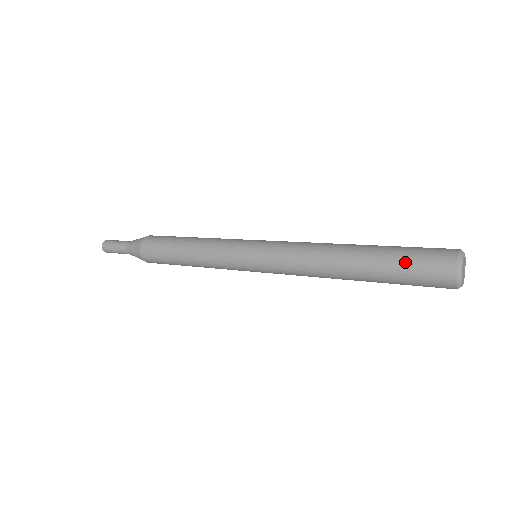
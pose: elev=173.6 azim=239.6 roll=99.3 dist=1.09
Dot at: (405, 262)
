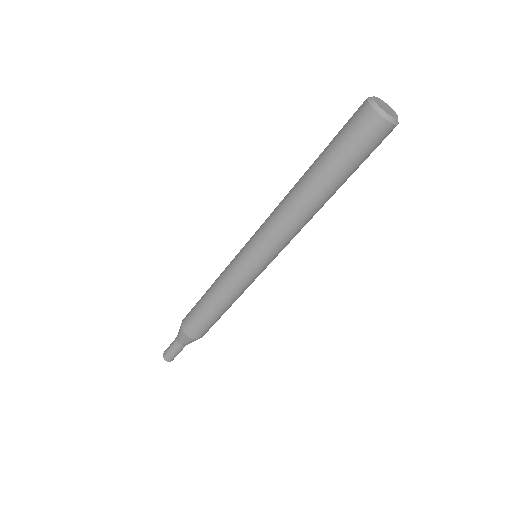
Dot at: occluded
